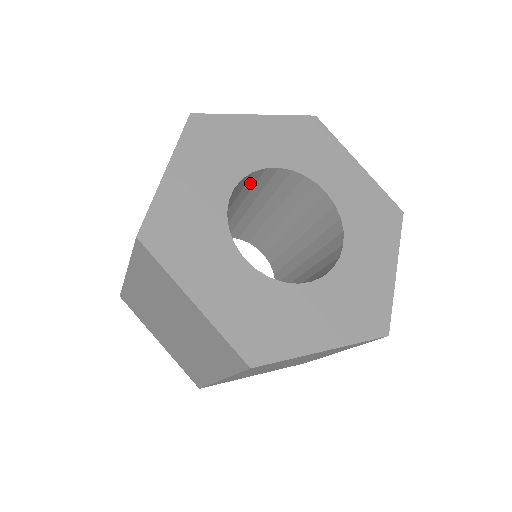
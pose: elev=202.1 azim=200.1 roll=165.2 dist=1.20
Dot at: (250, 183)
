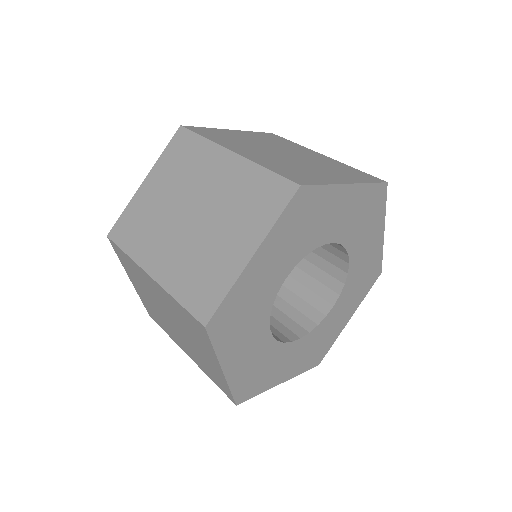
Dot at: occluded
